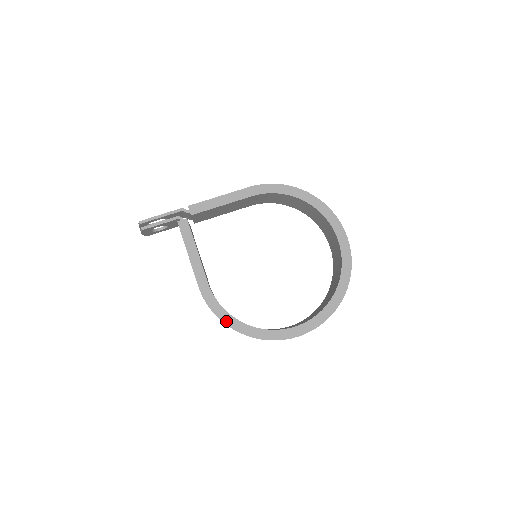
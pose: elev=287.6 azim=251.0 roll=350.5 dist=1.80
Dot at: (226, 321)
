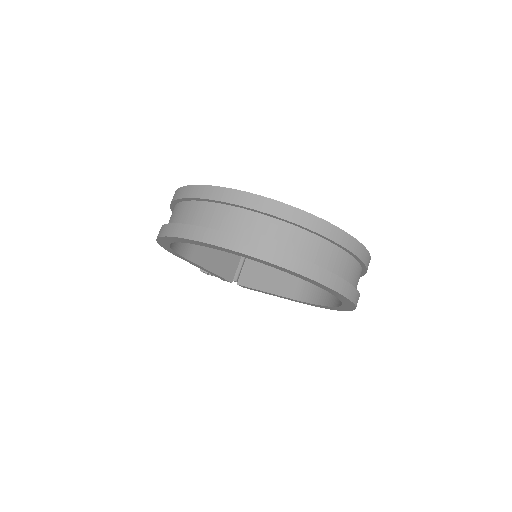
Dot at: occluded
